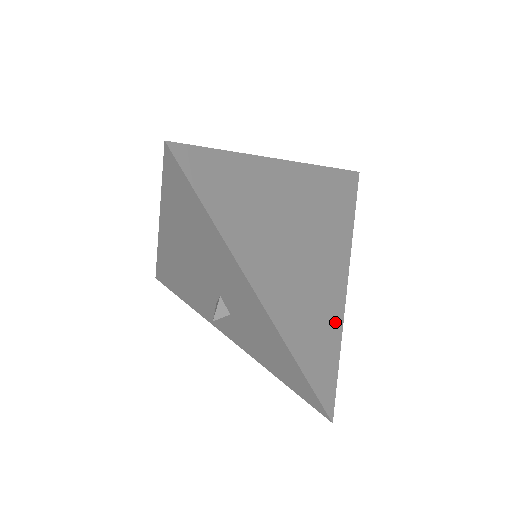
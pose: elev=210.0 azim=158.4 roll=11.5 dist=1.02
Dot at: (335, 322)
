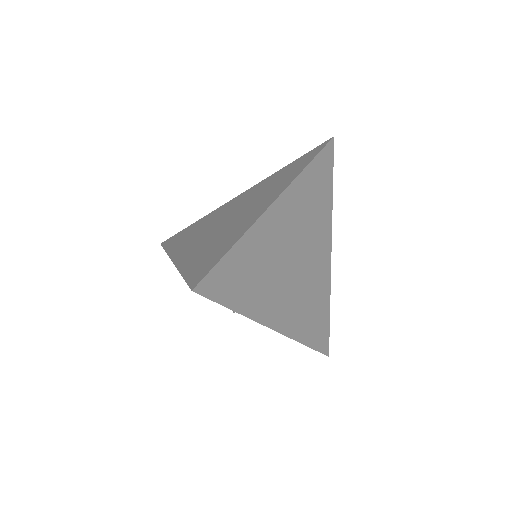
Dot at: (325, 292)
